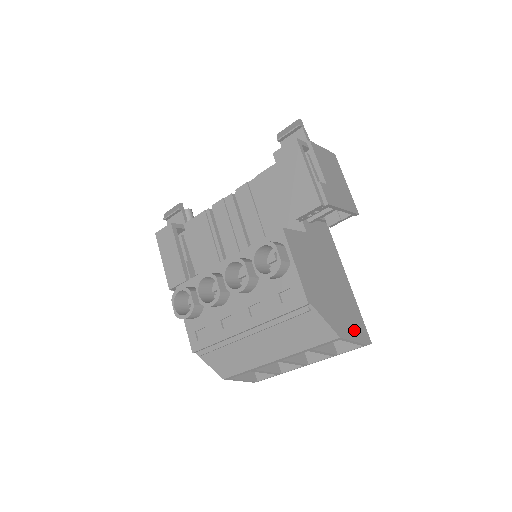
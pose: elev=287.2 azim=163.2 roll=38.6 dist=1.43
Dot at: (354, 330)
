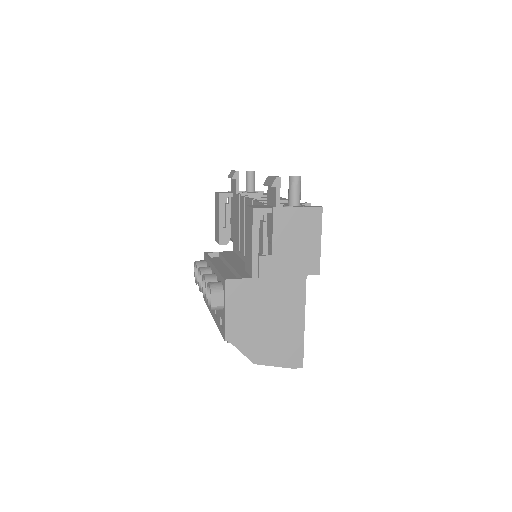
Dot at: (281, 357)
